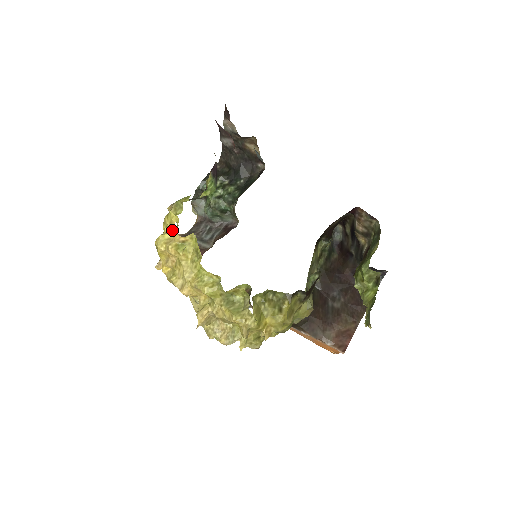
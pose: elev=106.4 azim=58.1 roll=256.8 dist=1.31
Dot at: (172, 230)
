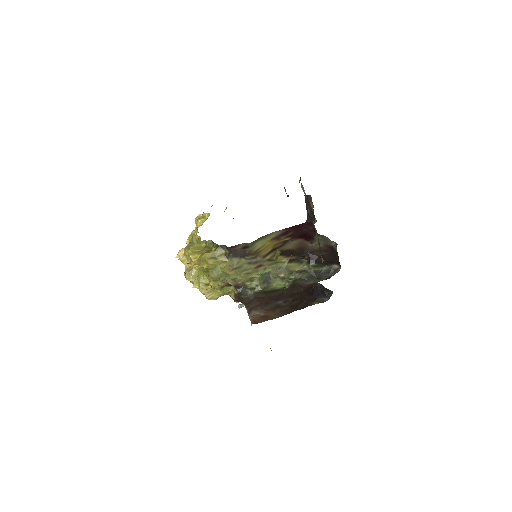
Dot at: occluded
